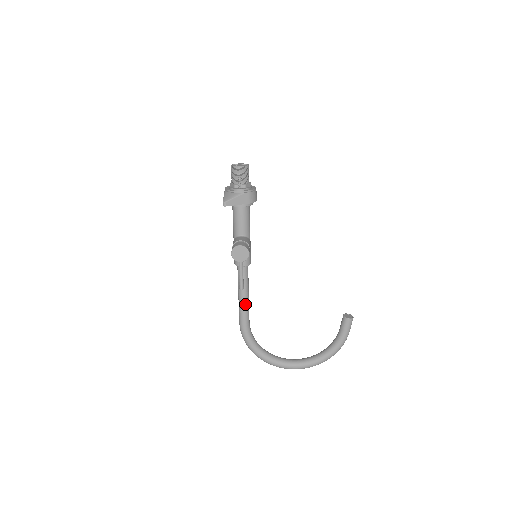
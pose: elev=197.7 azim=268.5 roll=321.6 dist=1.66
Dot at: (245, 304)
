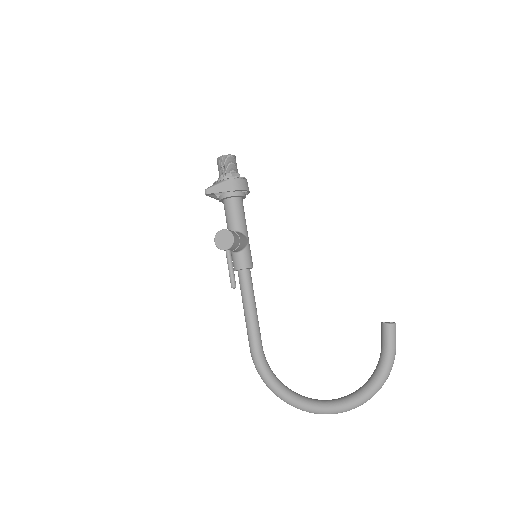
Dot at: (251, 320)
